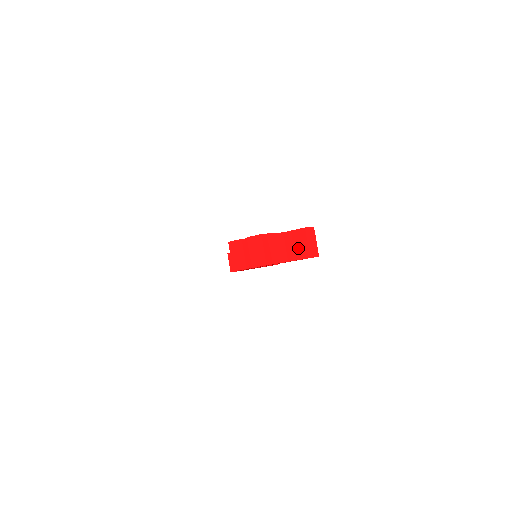
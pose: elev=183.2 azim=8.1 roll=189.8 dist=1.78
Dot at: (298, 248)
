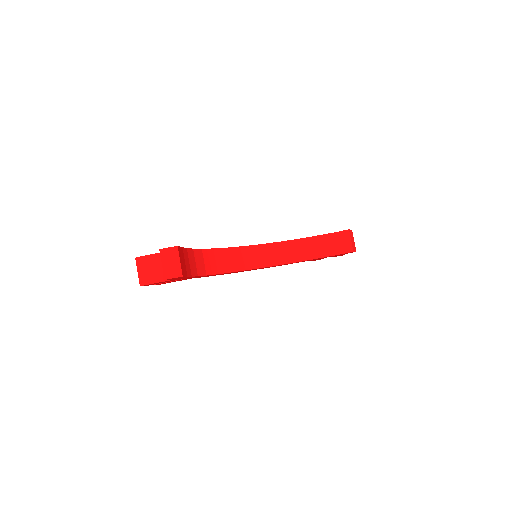
Dot at: occluded
